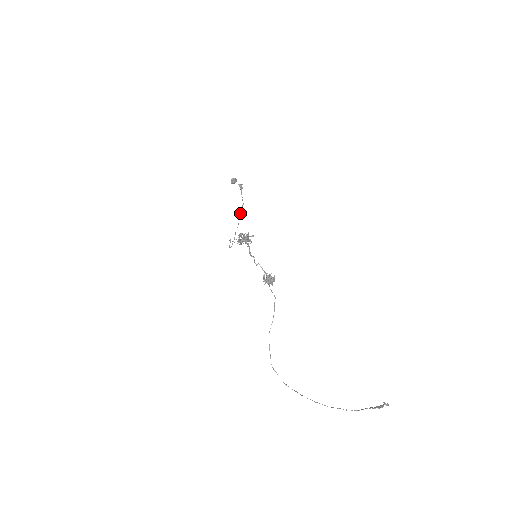
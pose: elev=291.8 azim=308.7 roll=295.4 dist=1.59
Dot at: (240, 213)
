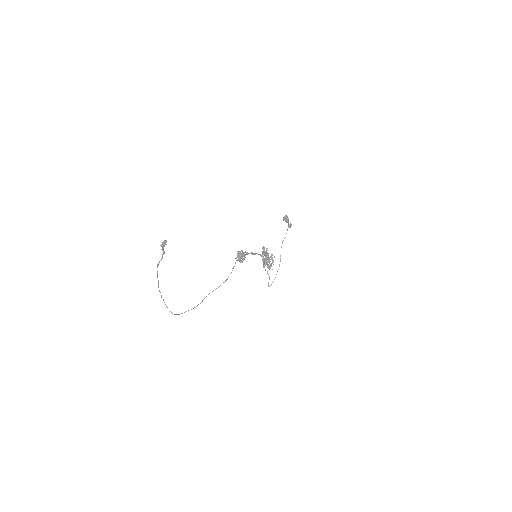
Dot at: occluded
